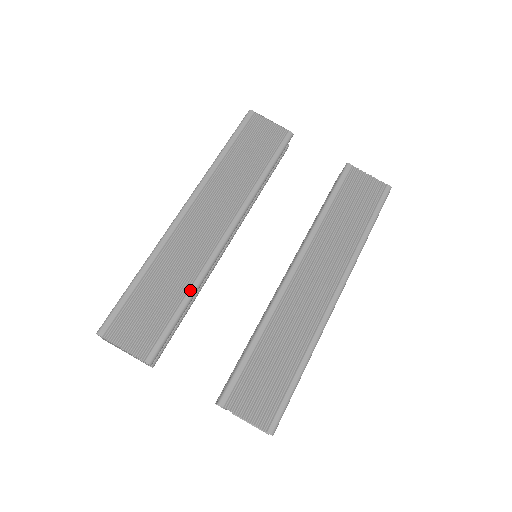
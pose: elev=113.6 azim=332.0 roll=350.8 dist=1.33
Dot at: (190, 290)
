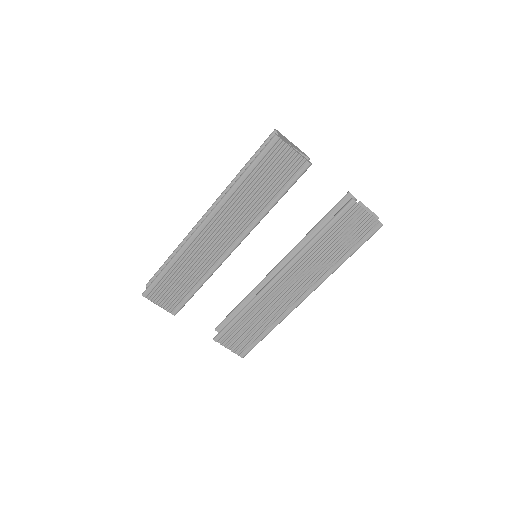
Dot at: (203, 280)
